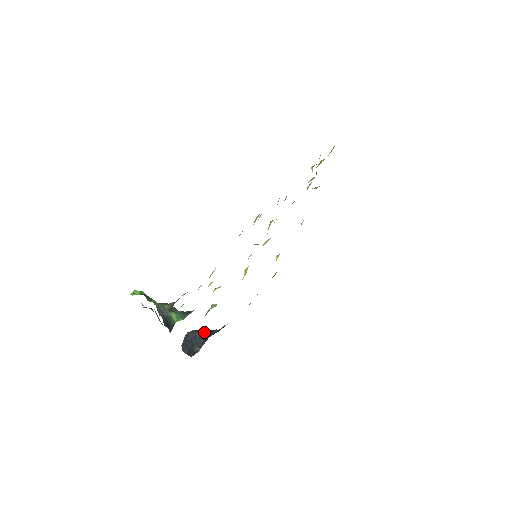
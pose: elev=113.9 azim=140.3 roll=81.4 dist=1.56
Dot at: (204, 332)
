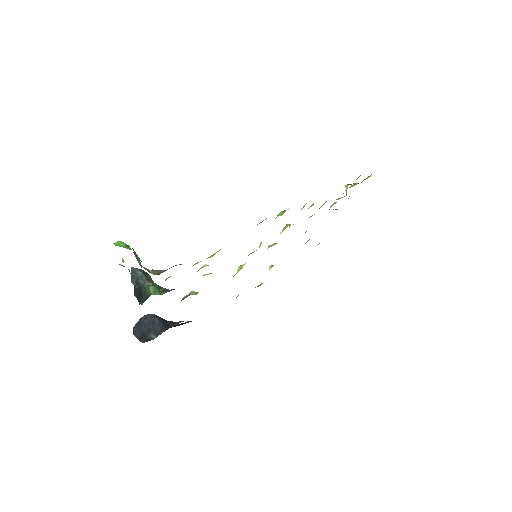
Dot at: (164, 320)
